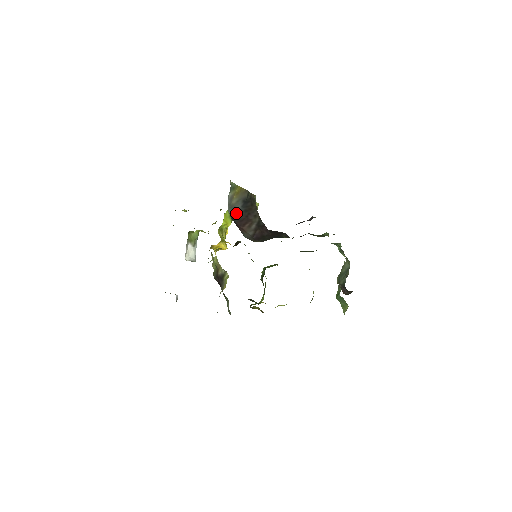
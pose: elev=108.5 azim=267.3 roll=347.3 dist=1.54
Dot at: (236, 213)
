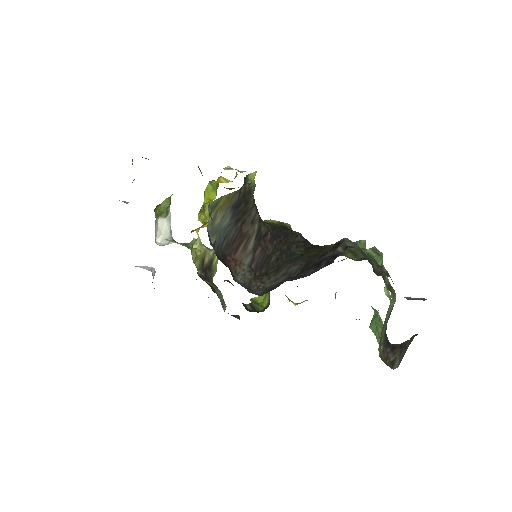
Dot at: (223, 235)
